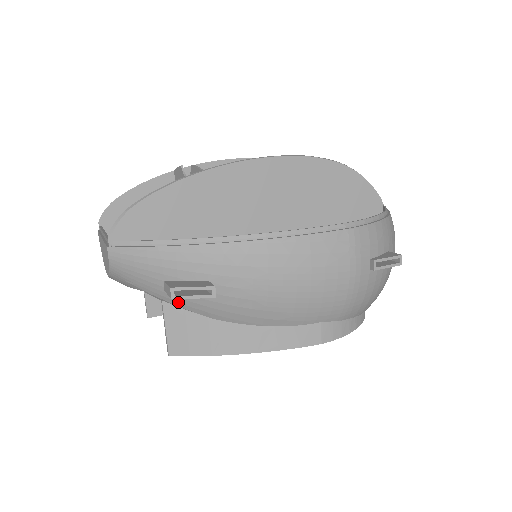
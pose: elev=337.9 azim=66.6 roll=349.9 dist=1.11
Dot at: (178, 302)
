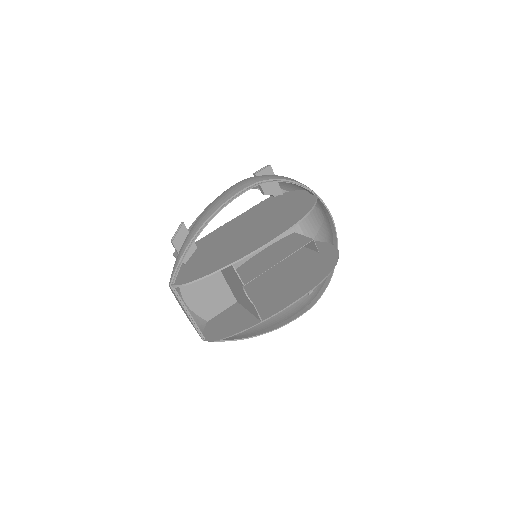
Dot at: occluded
